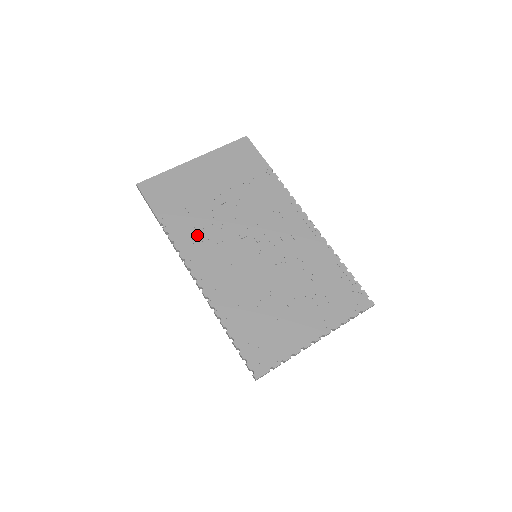
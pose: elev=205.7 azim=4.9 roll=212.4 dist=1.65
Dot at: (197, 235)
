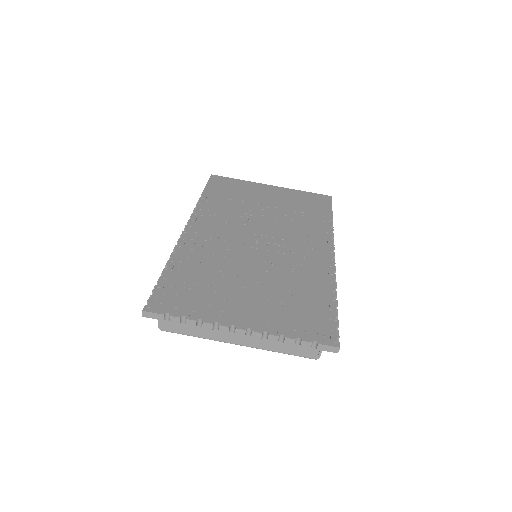
Dot at: (220, 214)
